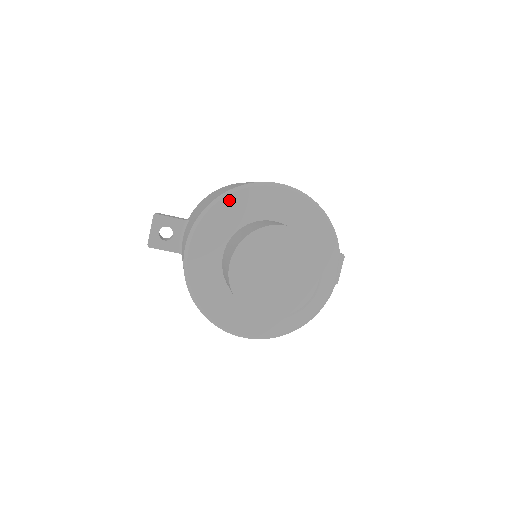
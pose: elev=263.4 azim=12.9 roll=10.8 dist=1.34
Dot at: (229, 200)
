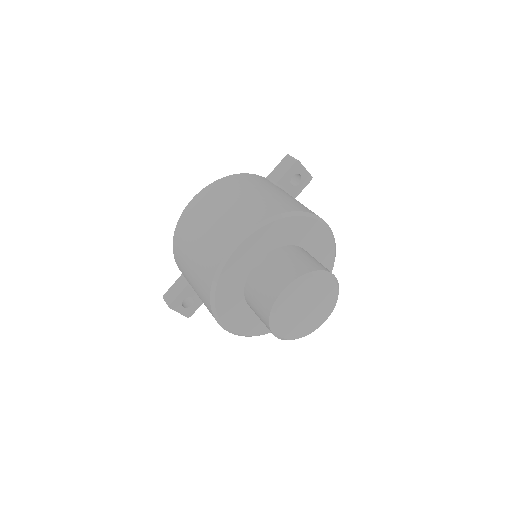
Dot at: (219, 295)
